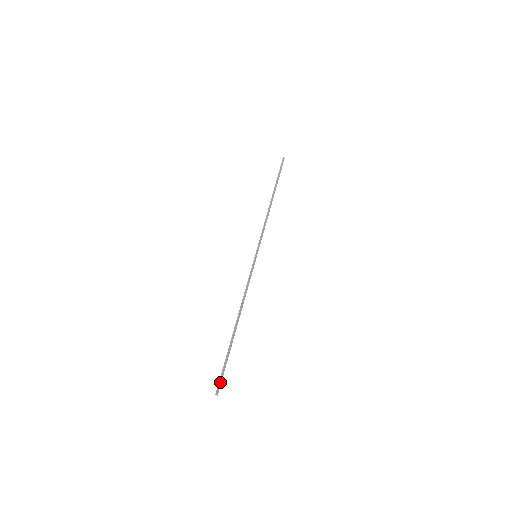
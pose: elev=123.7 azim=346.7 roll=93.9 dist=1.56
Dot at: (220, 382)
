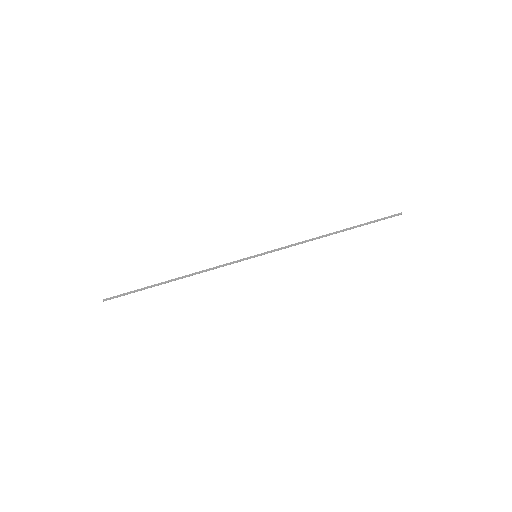
Dot at: (115, 297)
